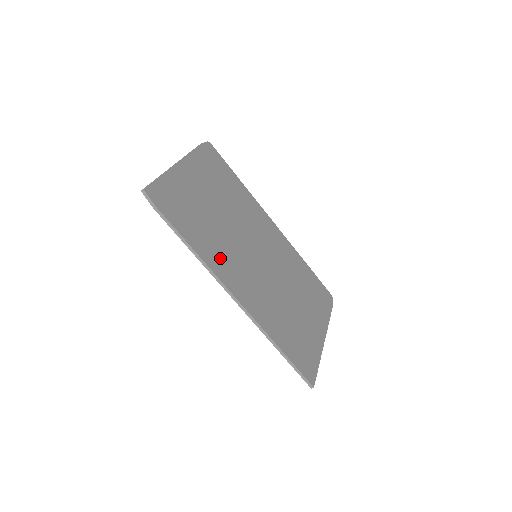
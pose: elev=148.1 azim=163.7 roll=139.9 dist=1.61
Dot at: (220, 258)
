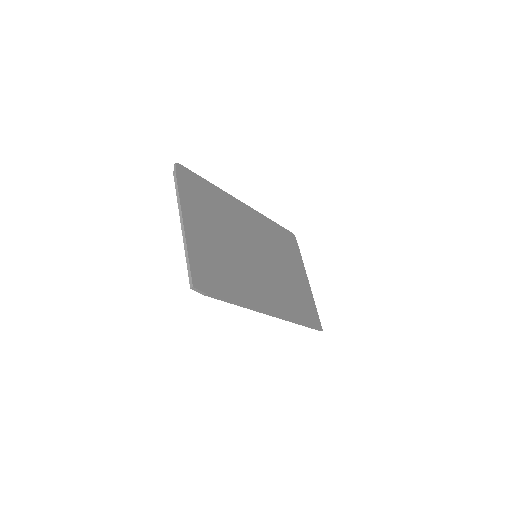
Dot at: (250, 290)
